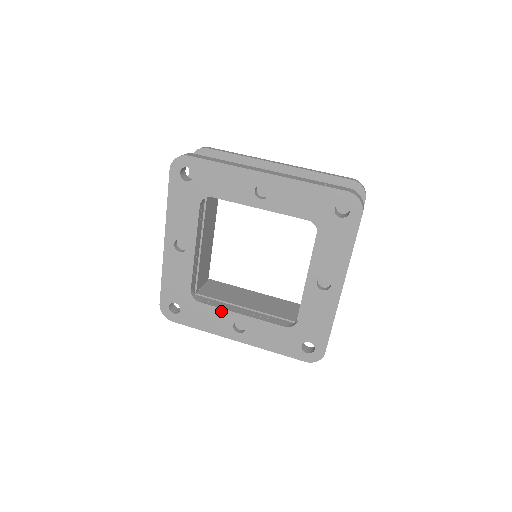
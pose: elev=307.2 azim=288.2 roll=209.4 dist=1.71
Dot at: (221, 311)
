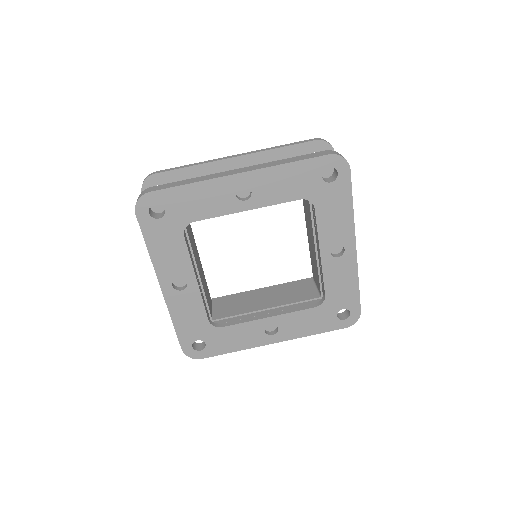
Dot at: (247, 324)
